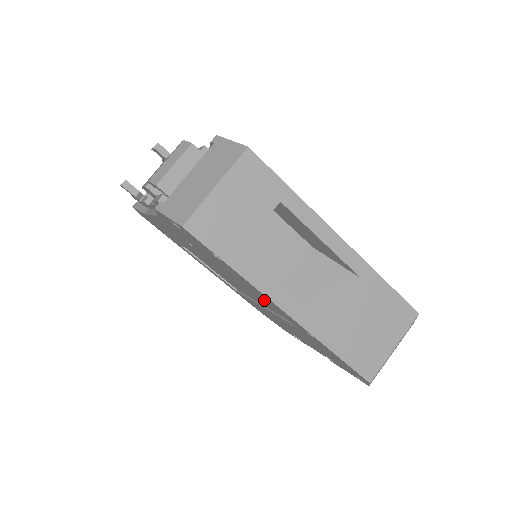
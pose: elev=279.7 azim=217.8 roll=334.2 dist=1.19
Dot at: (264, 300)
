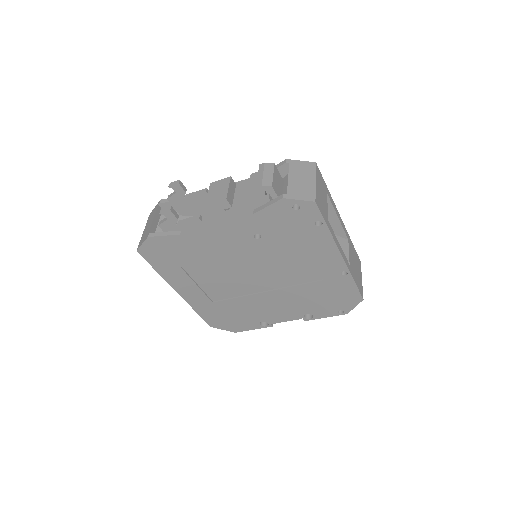
Dot at: (313, 261)
